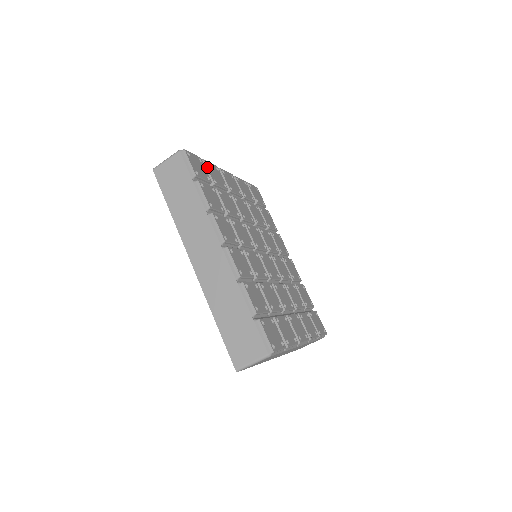
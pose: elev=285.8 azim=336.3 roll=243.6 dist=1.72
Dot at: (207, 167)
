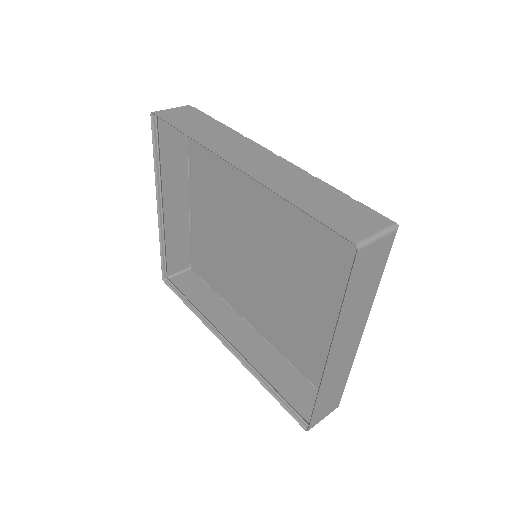
Dot at: occluded
